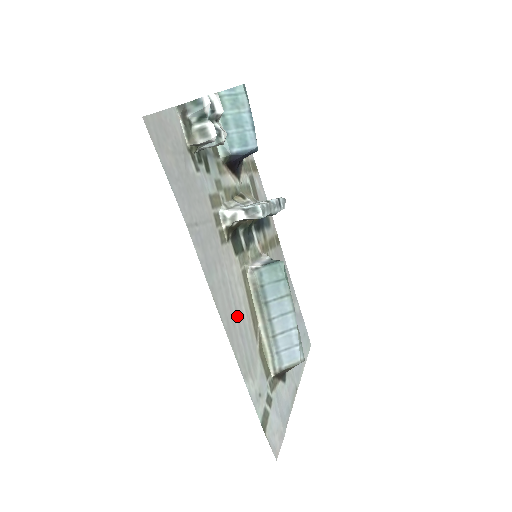
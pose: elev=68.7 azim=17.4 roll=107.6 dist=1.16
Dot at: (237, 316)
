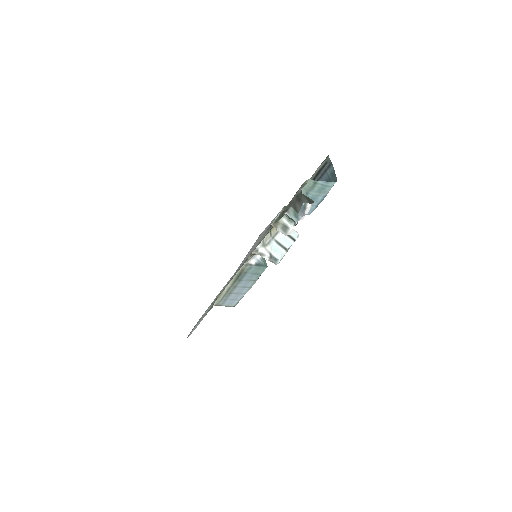
Dot at: (221, 291)
